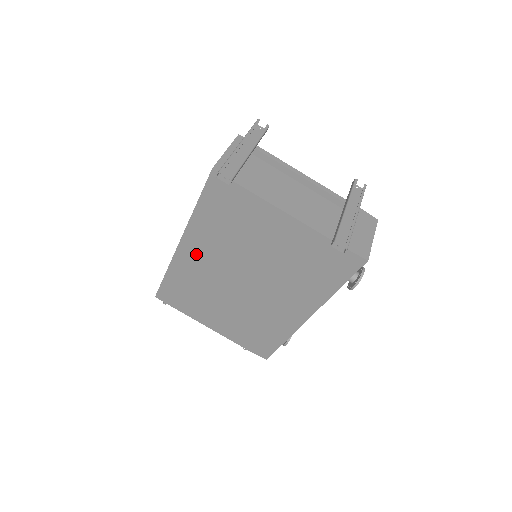
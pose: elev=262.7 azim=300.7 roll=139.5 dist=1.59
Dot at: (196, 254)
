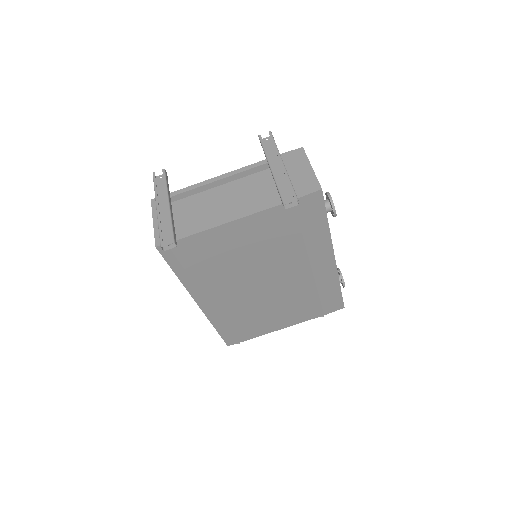
Dot at: (216, 300)
